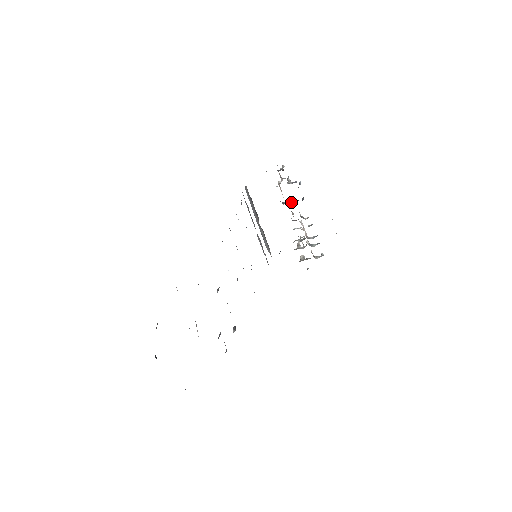
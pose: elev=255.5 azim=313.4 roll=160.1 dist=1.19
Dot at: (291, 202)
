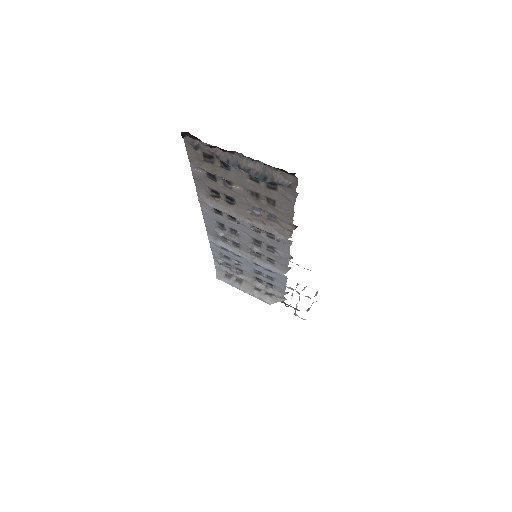
Dot at: occluded
